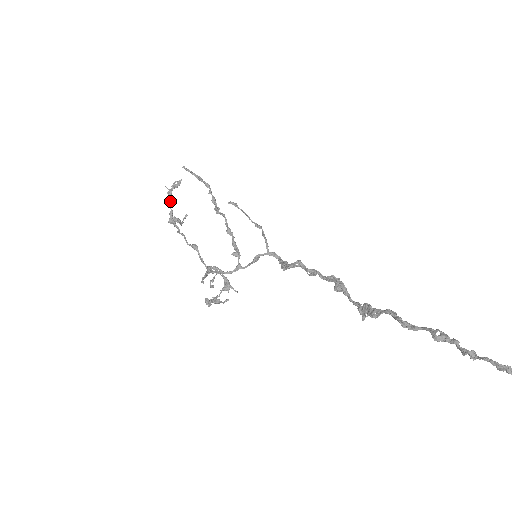
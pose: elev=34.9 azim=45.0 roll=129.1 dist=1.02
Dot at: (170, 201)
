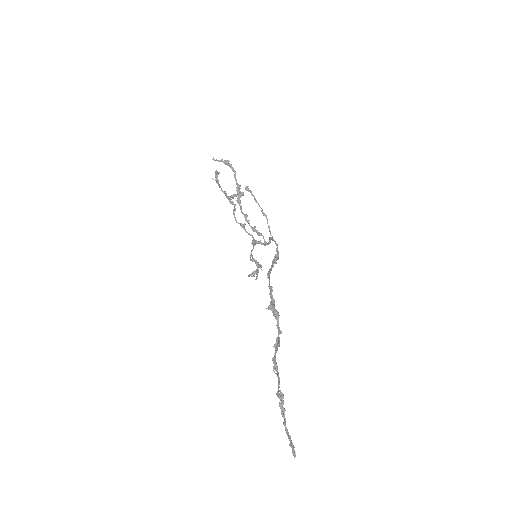
Dot at: (220, 187)
